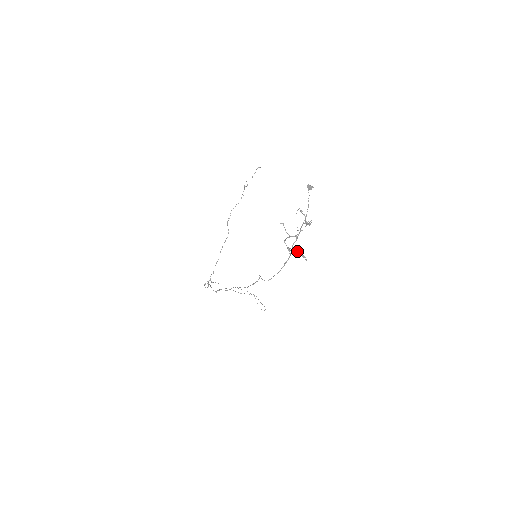
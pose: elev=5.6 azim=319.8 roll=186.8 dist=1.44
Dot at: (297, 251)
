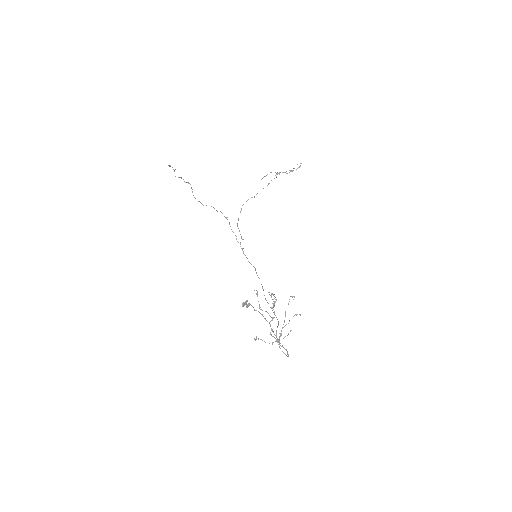
Dot at: occluded
